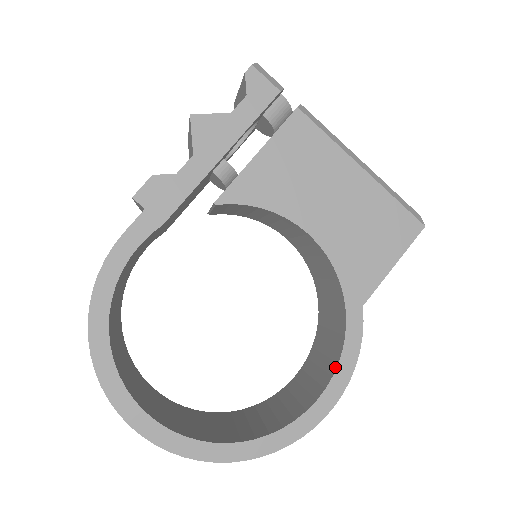
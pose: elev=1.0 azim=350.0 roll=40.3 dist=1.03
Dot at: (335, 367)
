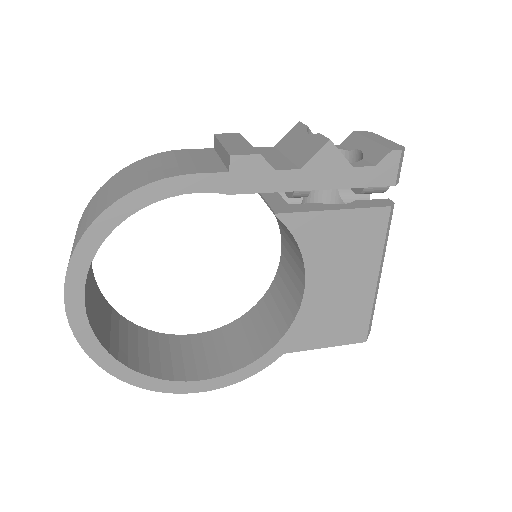
Dot at: (230, 371)
